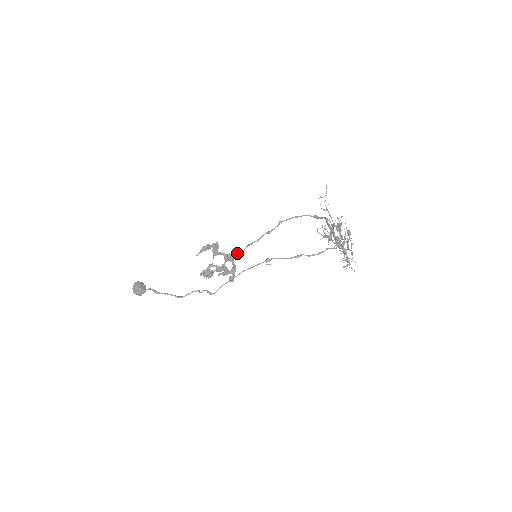
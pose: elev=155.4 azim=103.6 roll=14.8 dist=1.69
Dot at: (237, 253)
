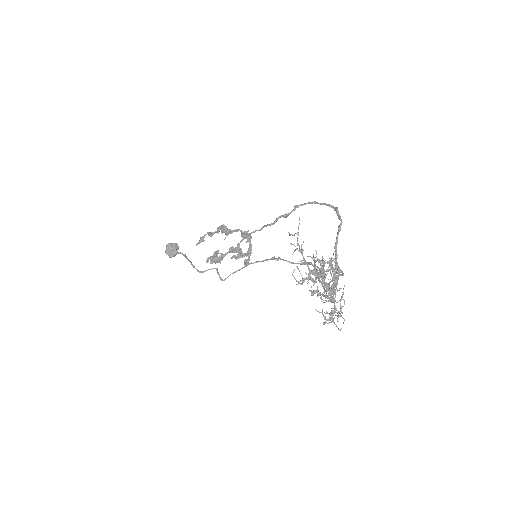
Dot at: (254, 232)
